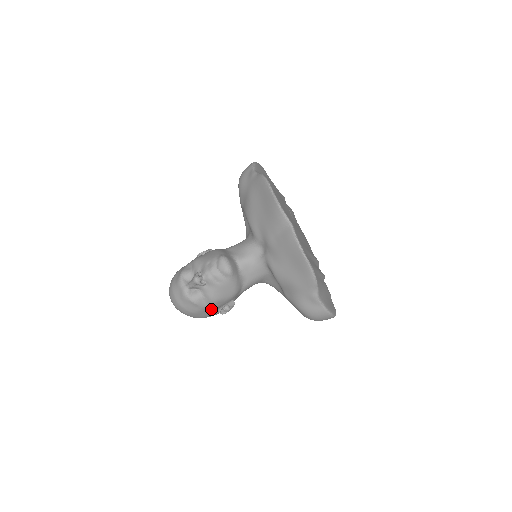
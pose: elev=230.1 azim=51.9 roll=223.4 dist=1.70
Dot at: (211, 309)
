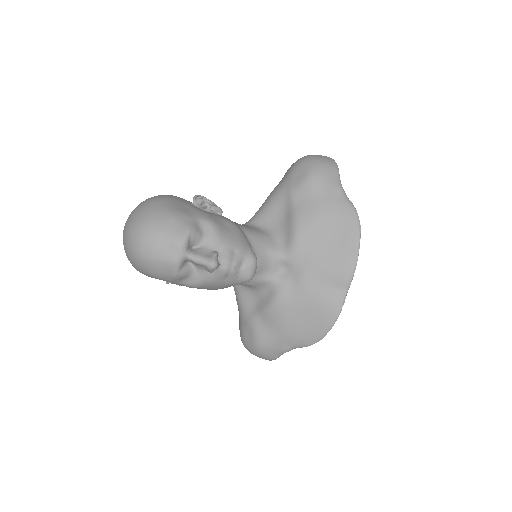
Dot at: occluded
